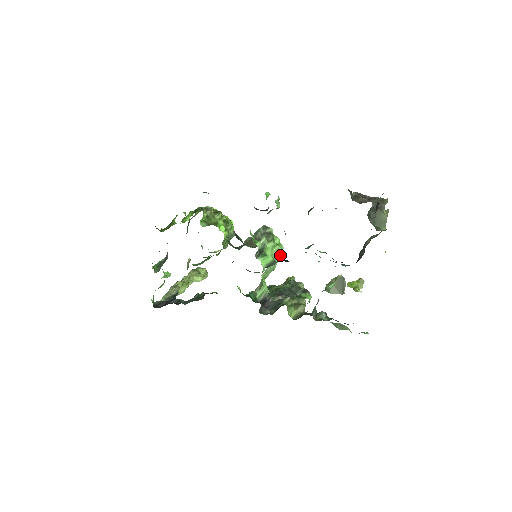
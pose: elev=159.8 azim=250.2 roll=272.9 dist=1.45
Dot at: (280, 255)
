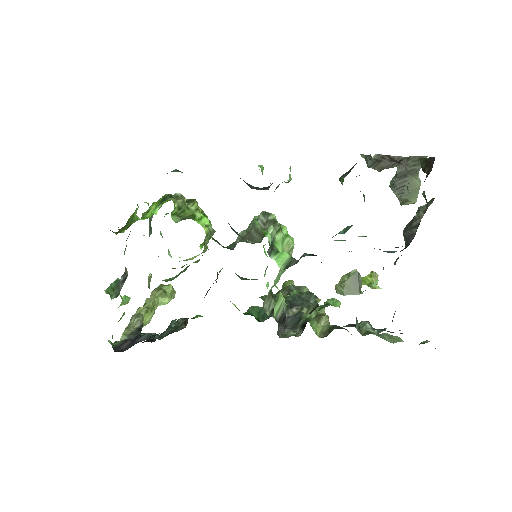
Dot at: (291, 250)
